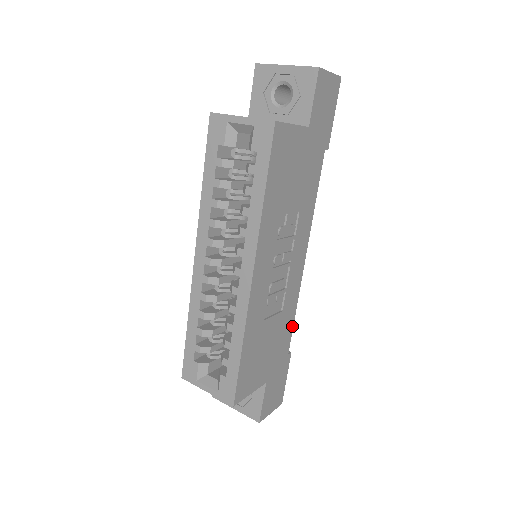
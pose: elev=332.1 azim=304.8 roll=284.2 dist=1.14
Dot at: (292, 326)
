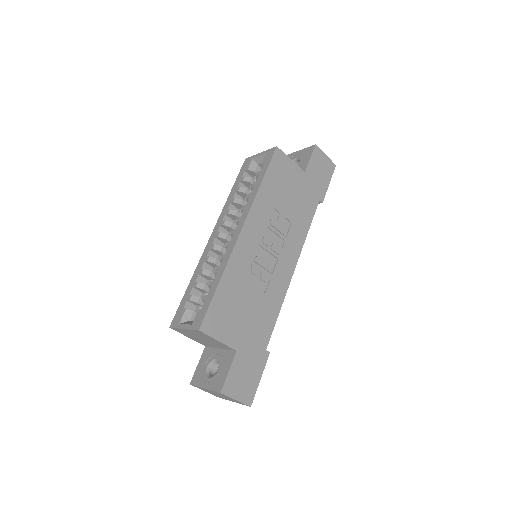
Dot at: (274, 323)
